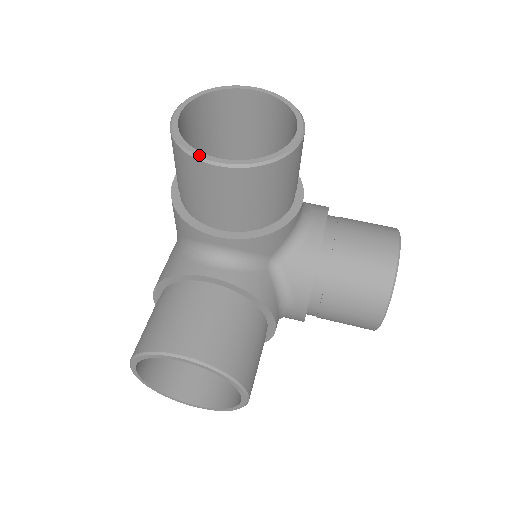
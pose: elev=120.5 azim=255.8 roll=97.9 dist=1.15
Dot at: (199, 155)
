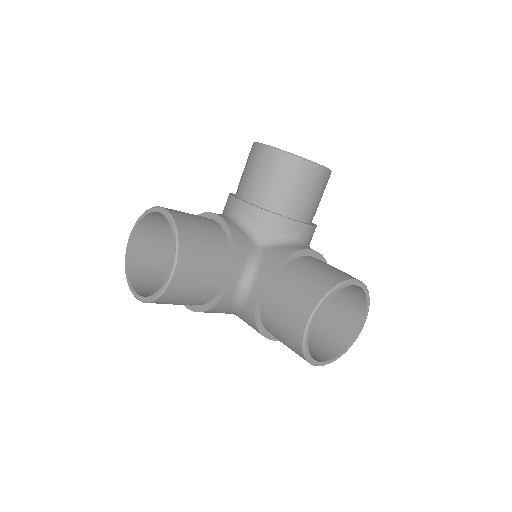
Dot at: occluded
